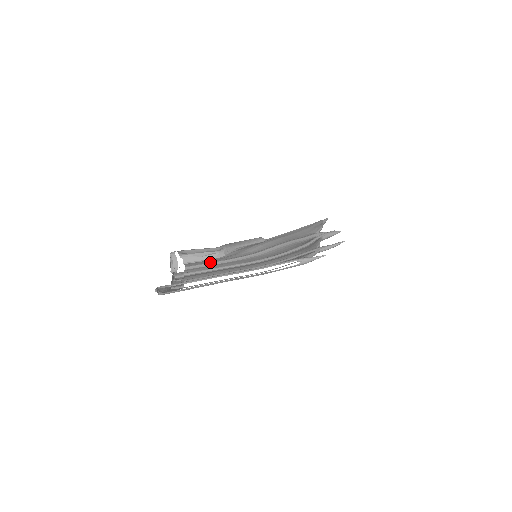
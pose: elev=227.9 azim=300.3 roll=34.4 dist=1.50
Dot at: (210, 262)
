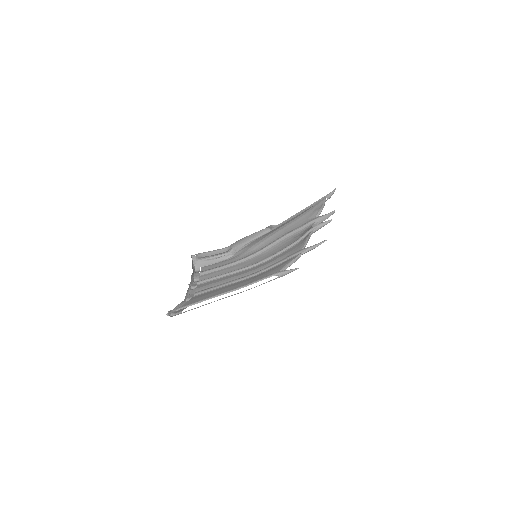
Dot at: (219, 267)
